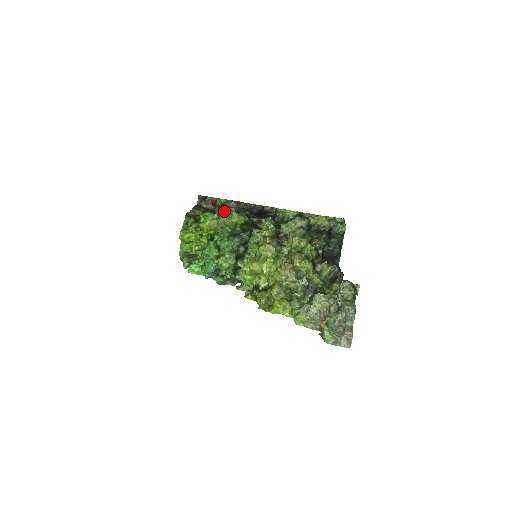
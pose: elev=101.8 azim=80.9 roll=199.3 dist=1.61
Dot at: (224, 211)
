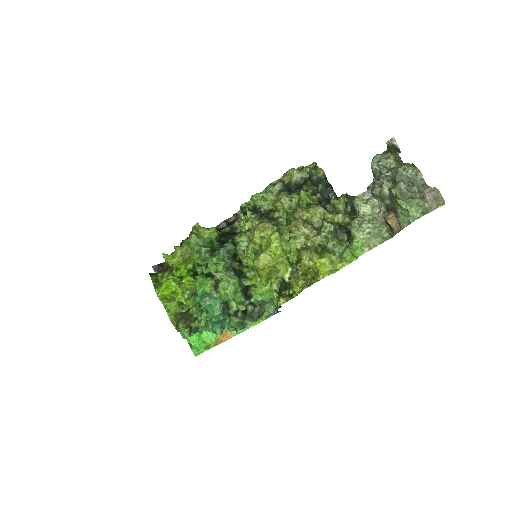
Dot at: occluded
